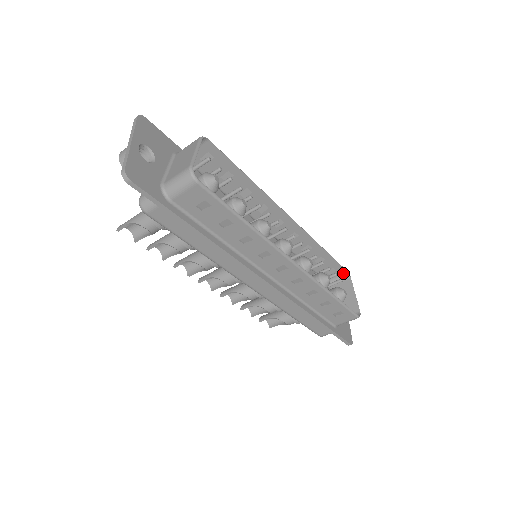
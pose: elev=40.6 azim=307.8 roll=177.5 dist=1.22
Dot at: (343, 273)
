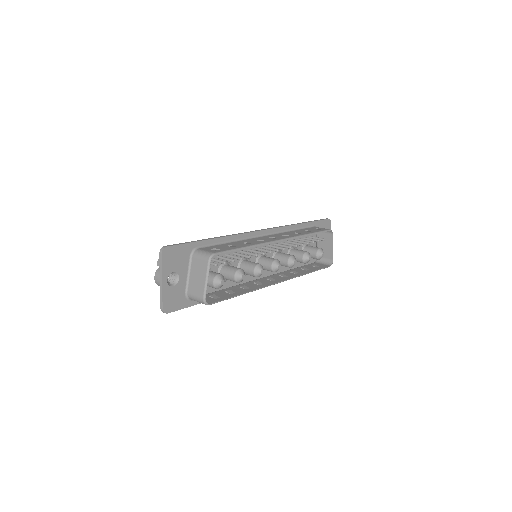
Dot at: occluded
